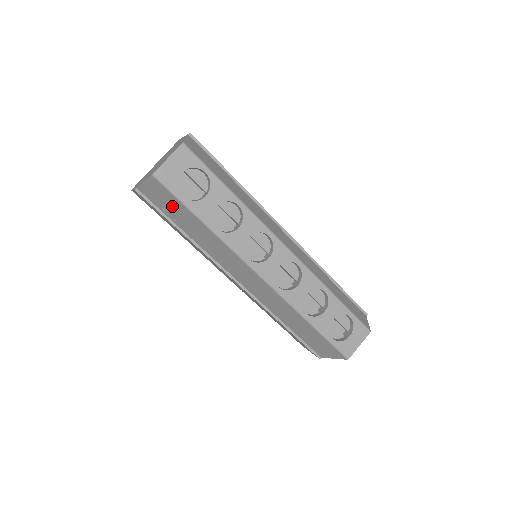
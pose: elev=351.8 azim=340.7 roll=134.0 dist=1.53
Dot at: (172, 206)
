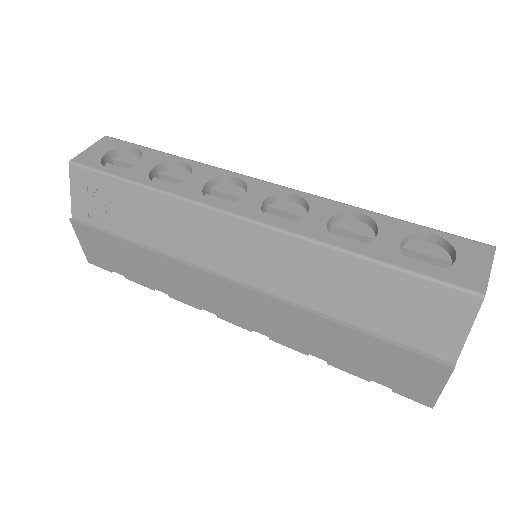
Dot at: (105, 199)
